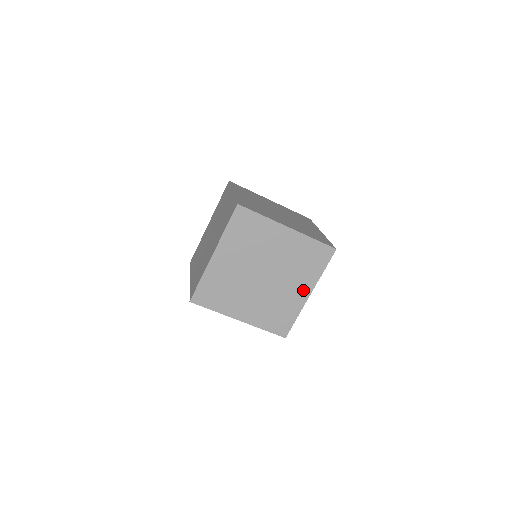
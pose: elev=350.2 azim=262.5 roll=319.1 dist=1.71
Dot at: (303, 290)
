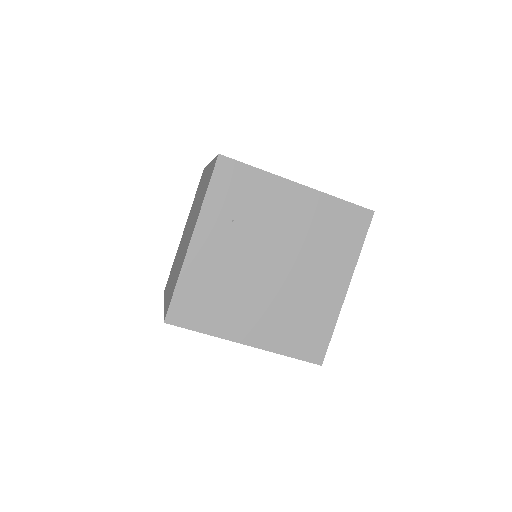
Dot at: (336, 282)
